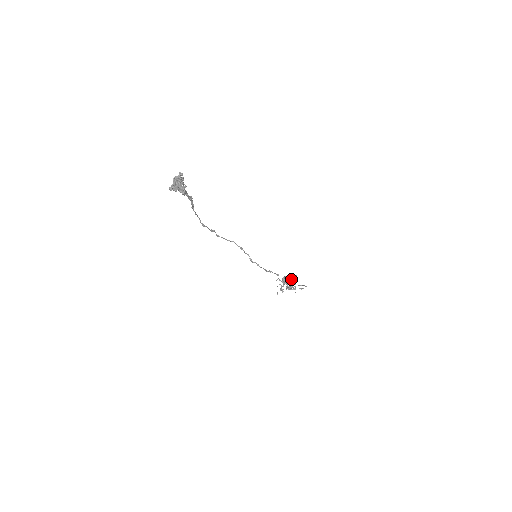
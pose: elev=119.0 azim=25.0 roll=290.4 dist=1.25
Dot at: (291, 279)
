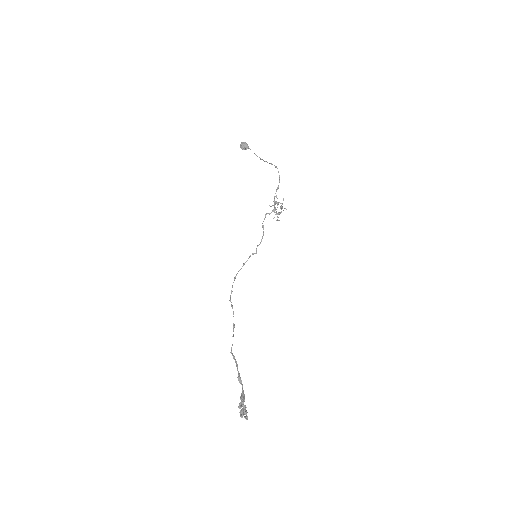
Dot at: (274, 201)
